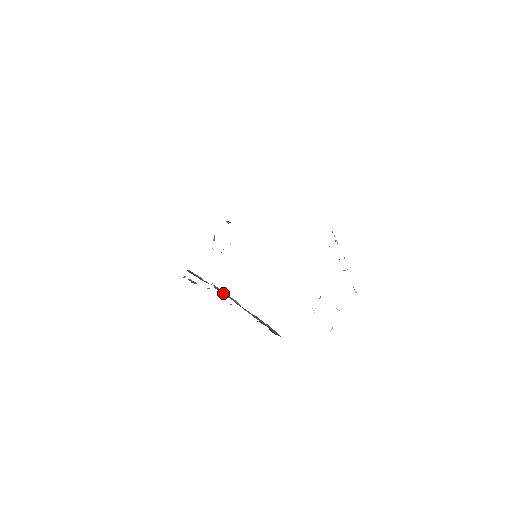
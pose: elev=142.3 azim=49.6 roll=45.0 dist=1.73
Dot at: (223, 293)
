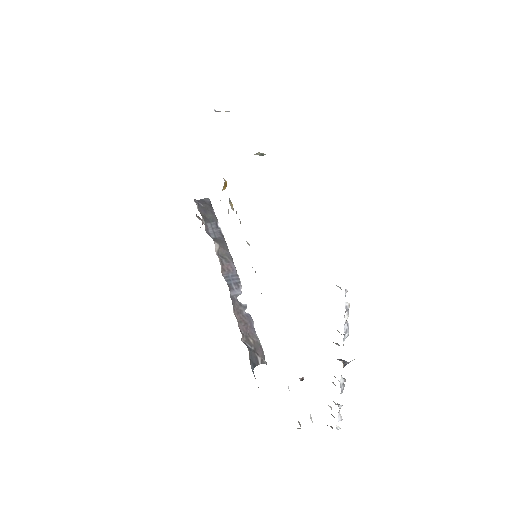
Dot at: (226, 265)
